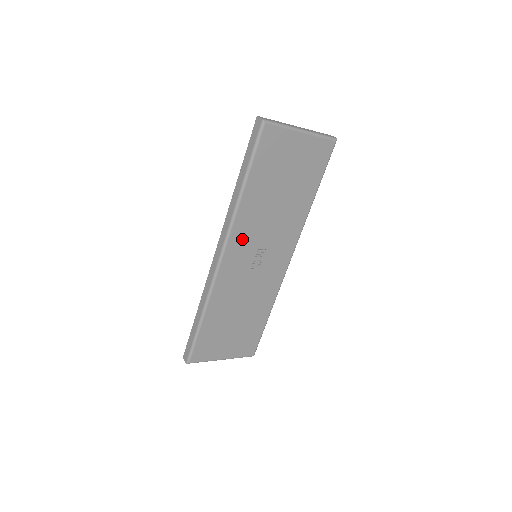
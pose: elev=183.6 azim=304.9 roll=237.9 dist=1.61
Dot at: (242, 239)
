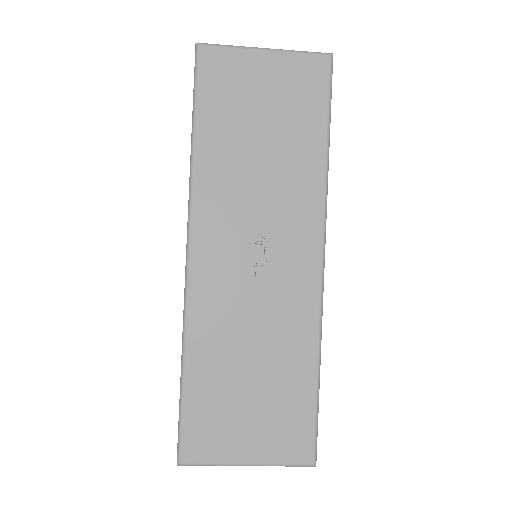
Dot at: (216, 222)
